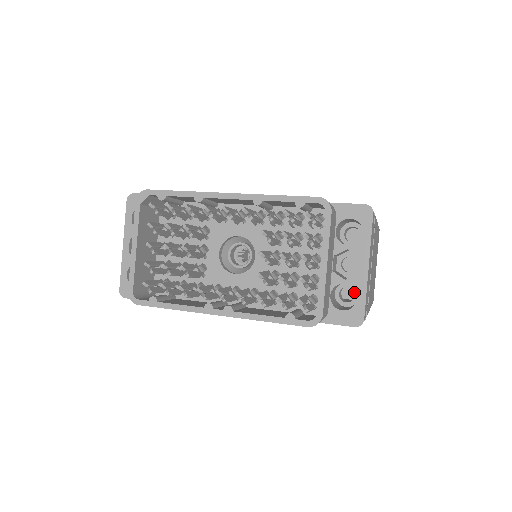
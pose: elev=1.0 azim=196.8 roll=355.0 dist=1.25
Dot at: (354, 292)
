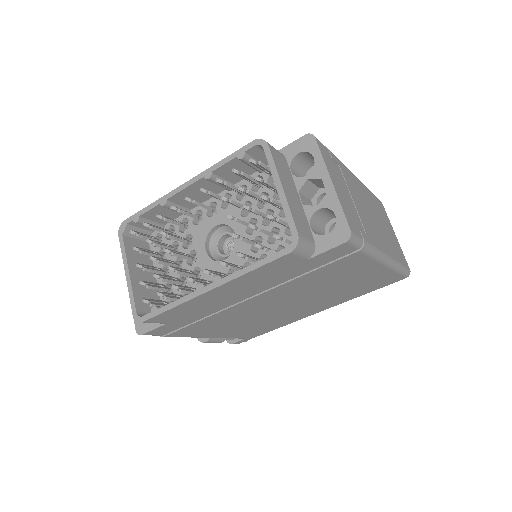
Dot at: occluded
